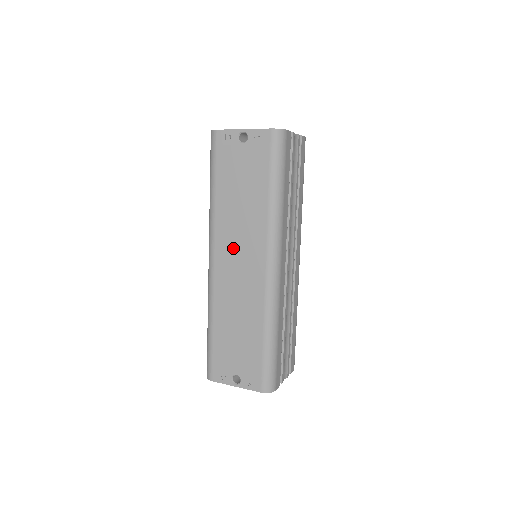
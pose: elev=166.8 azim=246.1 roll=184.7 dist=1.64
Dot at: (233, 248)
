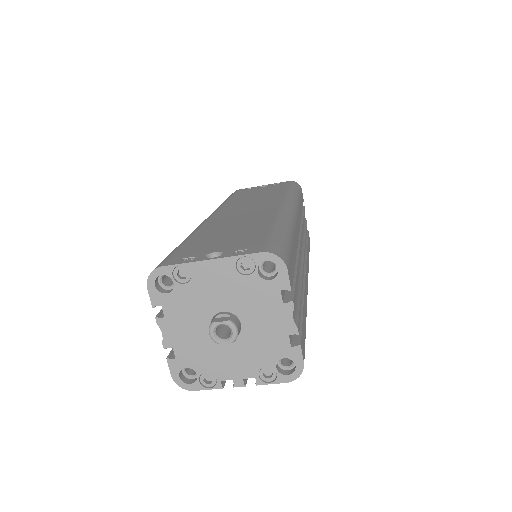
Dot at: (241, 207)
